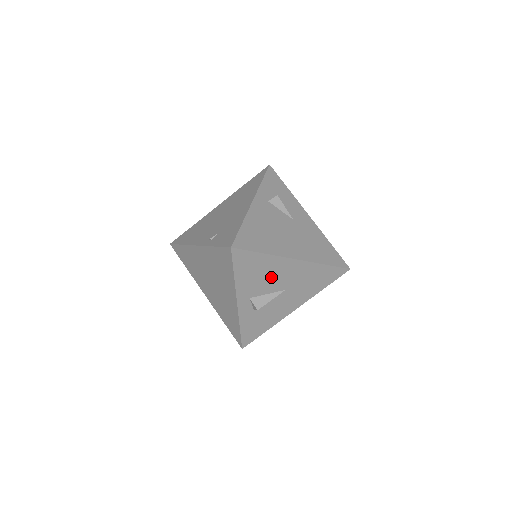
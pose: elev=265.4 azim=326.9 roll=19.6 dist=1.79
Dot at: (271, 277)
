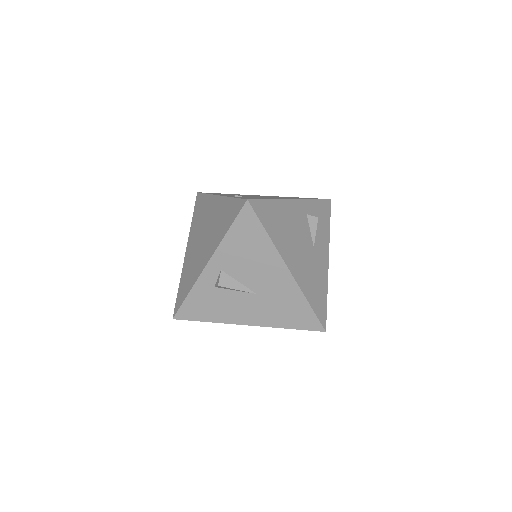
Dot at: (255, 267)
